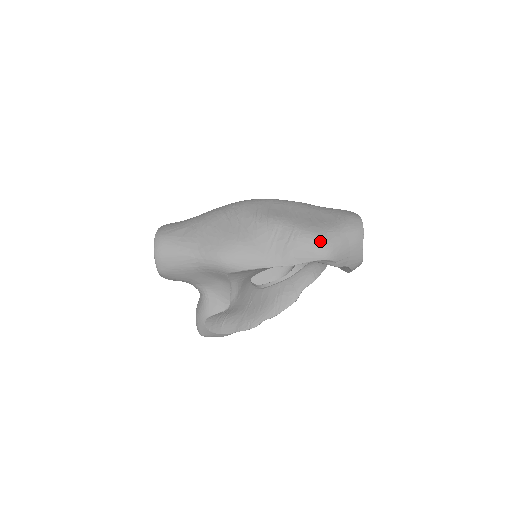
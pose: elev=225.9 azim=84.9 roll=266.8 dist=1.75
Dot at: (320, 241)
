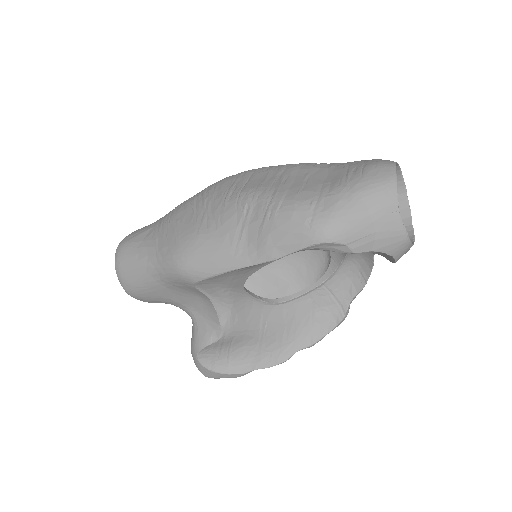
Dot at: (311, 212)
